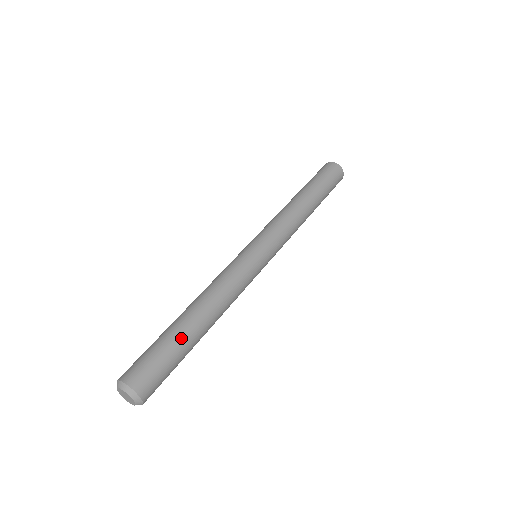
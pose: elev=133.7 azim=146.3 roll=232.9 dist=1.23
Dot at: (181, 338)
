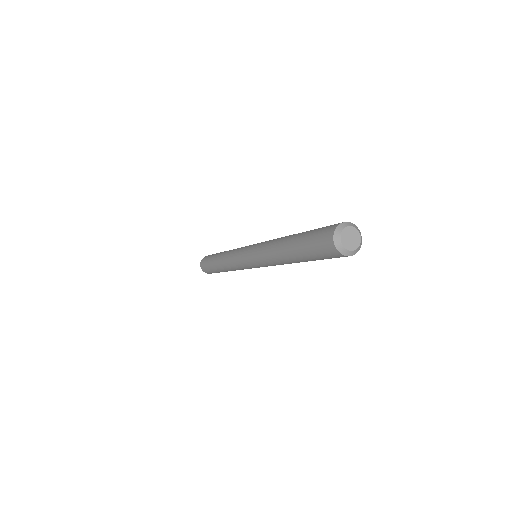
Dot at: (307, 231)
